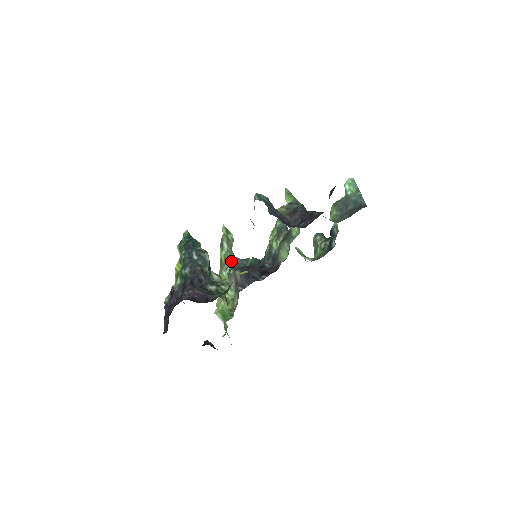
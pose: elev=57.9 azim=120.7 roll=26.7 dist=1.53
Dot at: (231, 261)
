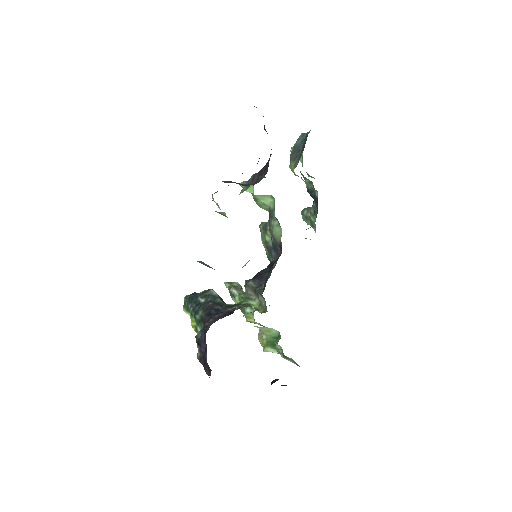
Dot at: occluded
